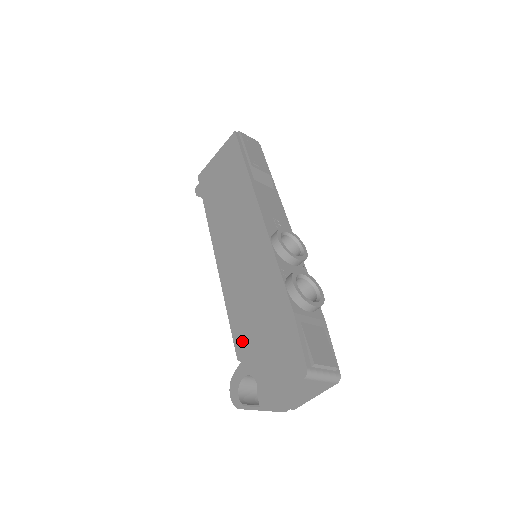
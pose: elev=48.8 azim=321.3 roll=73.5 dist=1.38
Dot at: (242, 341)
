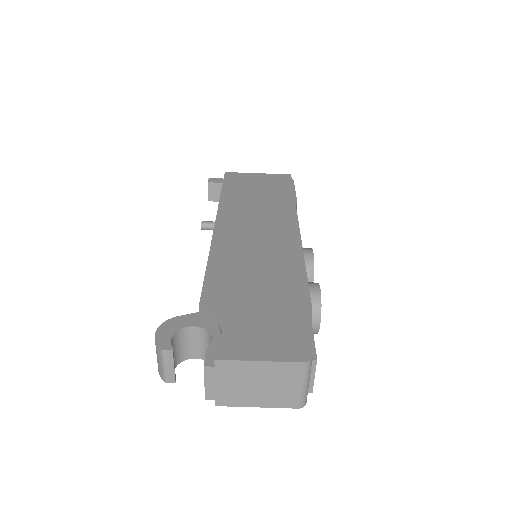
Dot at: (218, 294)
